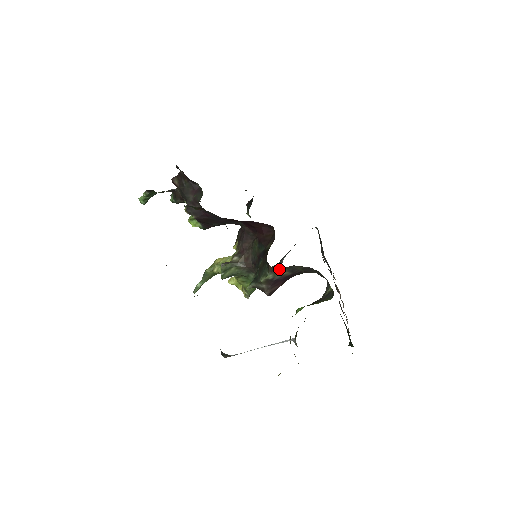
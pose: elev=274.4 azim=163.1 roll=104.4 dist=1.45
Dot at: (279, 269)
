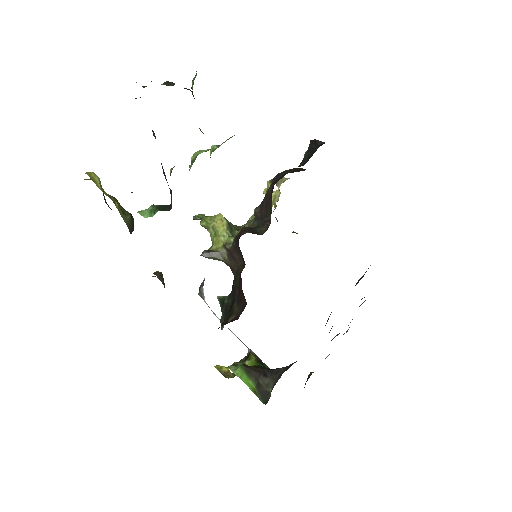
Dot at: occluded
